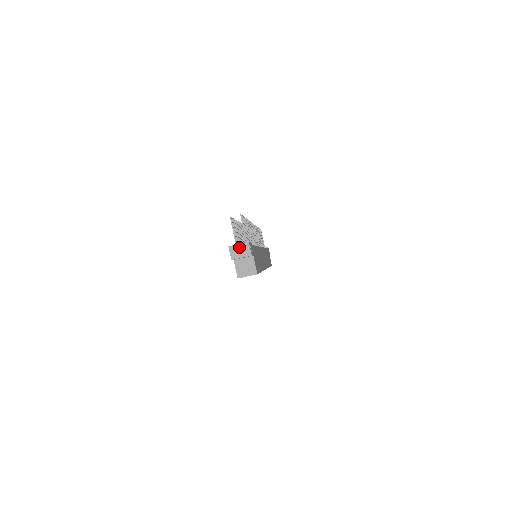
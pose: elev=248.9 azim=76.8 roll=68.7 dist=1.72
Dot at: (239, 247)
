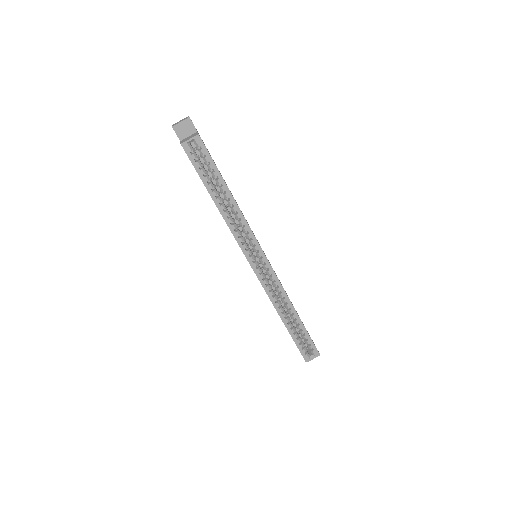
Dot at: (180, 121)
